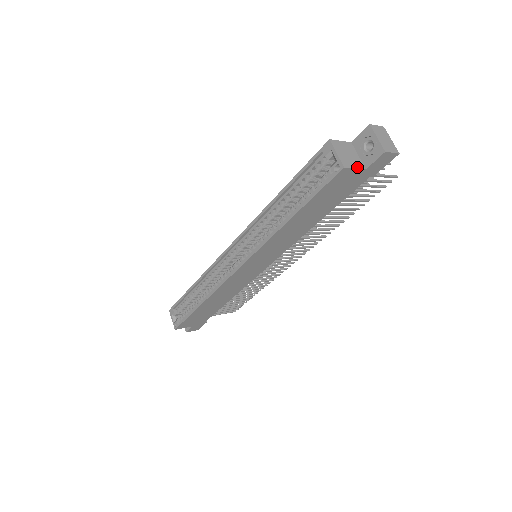
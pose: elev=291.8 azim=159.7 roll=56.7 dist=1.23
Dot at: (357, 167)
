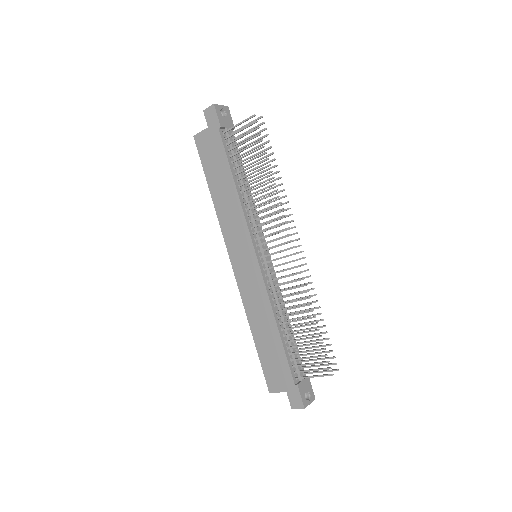
Dot at: (203, 131)
